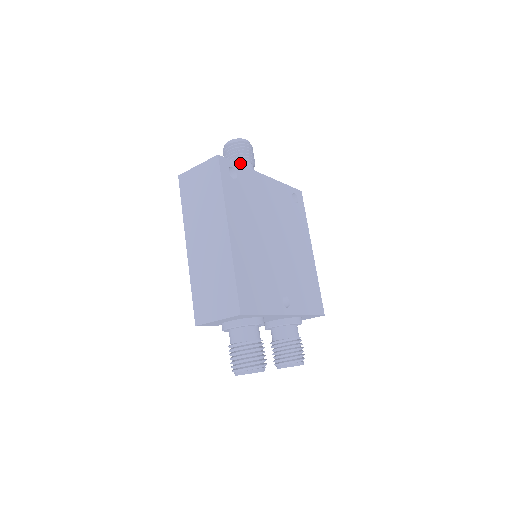
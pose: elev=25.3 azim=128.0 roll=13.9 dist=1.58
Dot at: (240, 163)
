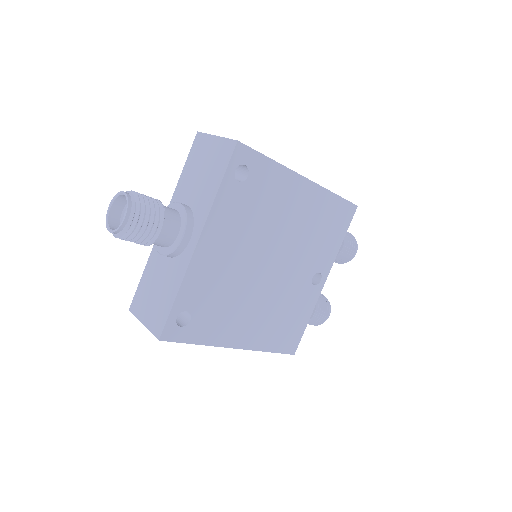
Dot at: (154, 242)
